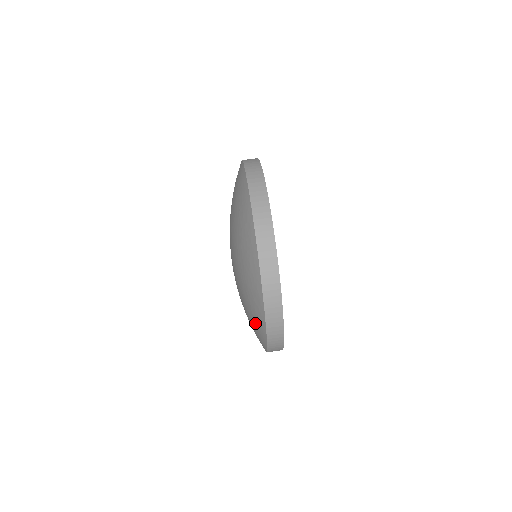
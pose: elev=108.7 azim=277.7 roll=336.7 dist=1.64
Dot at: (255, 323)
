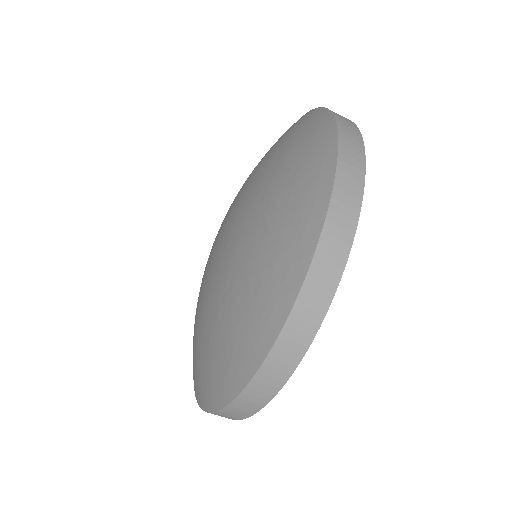
Dot at: occluded
